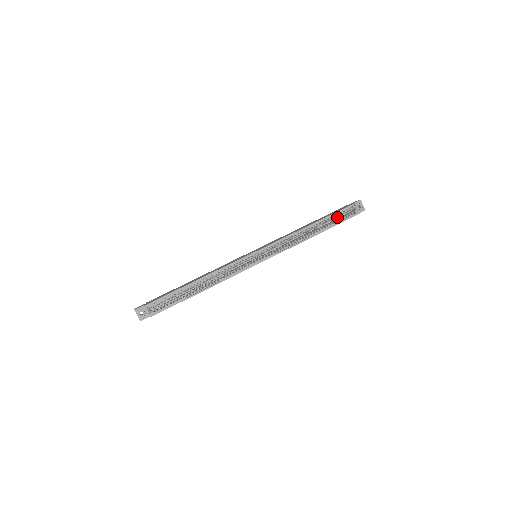
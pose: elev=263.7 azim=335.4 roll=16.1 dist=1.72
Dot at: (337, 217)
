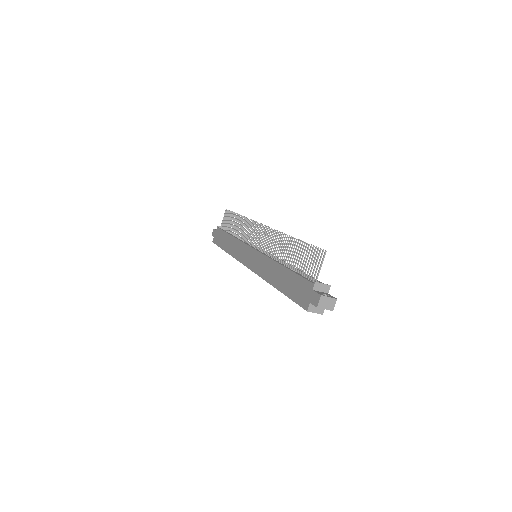
Dot at: occluded
